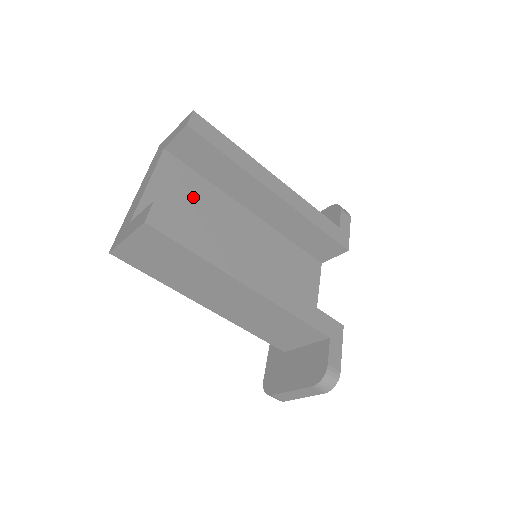
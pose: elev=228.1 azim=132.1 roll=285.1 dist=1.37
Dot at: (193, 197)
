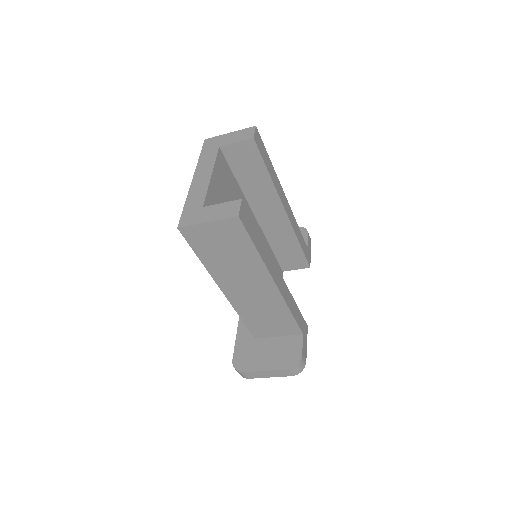
Dot at: (231, 195)
